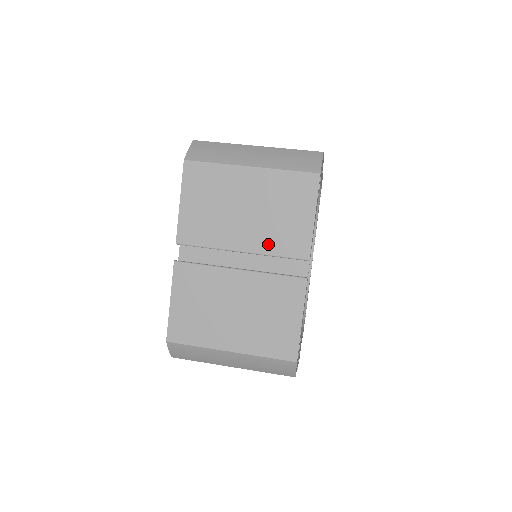
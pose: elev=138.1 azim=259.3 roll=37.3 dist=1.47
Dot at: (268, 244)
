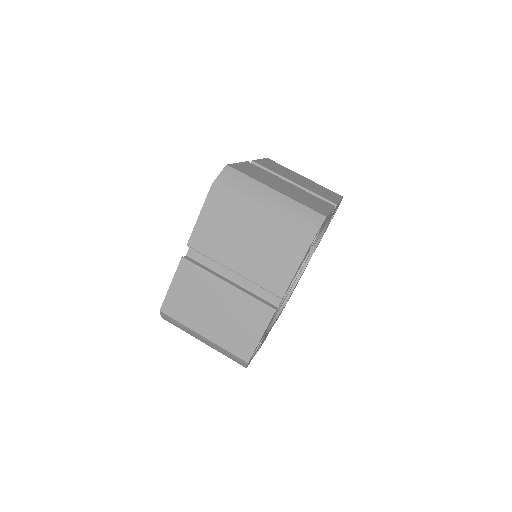
Dot at: (255, 274)
